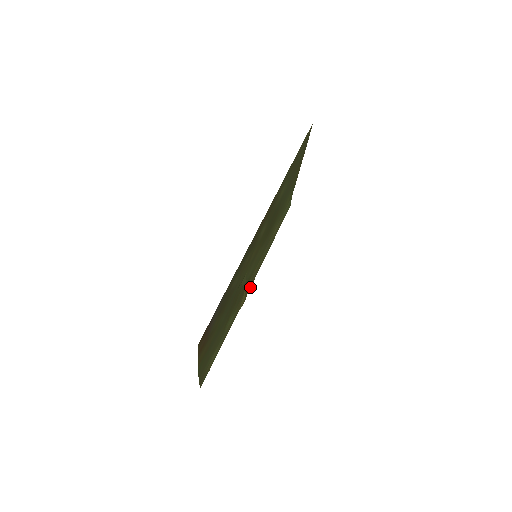
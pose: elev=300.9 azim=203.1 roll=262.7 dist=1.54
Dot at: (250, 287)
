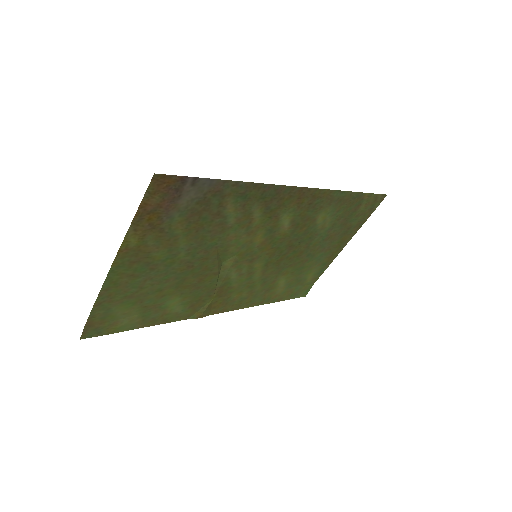
Dot at: (217, 313)
